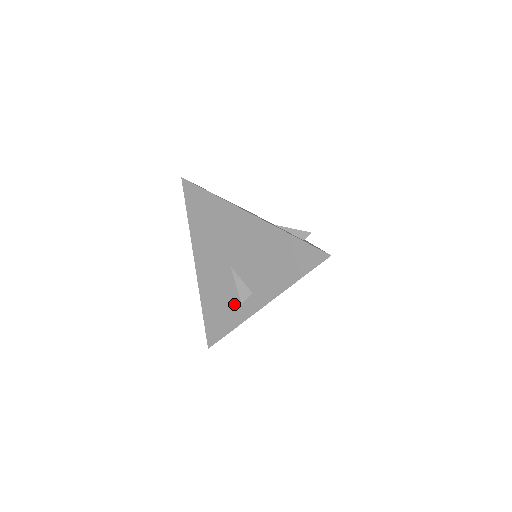
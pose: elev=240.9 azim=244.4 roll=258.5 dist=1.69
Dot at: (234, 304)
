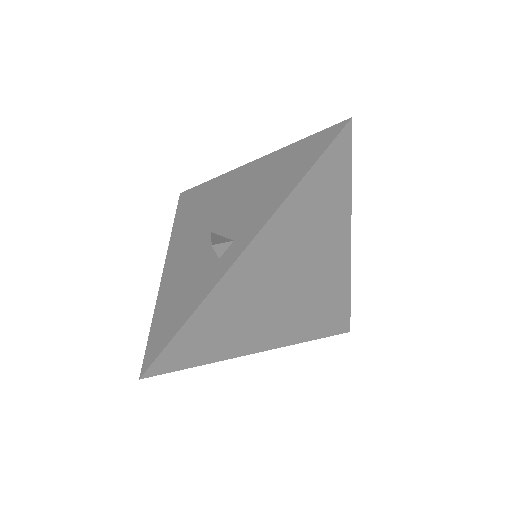
Dot at: (203, 275)
